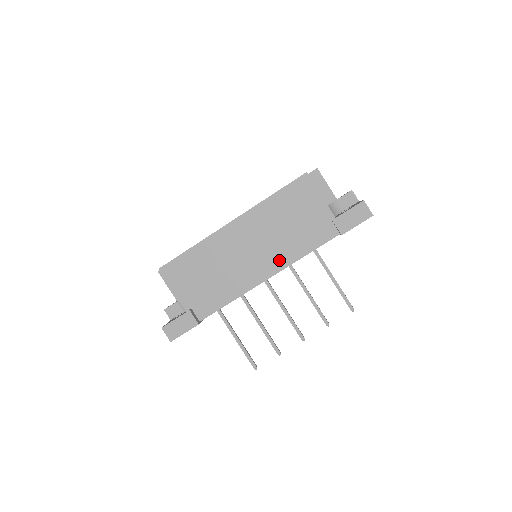
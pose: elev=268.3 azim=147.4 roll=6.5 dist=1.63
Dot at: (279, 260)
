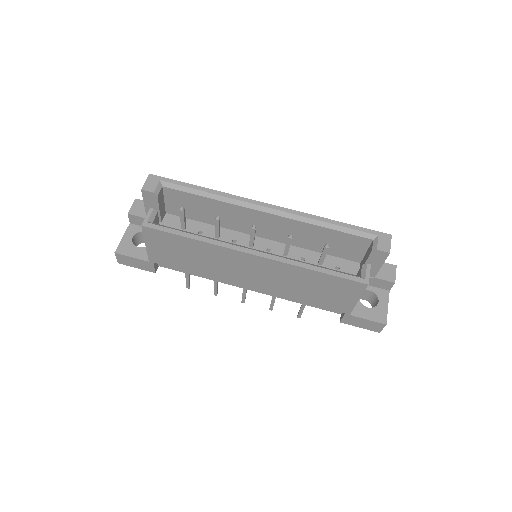
Dot at: occluded
